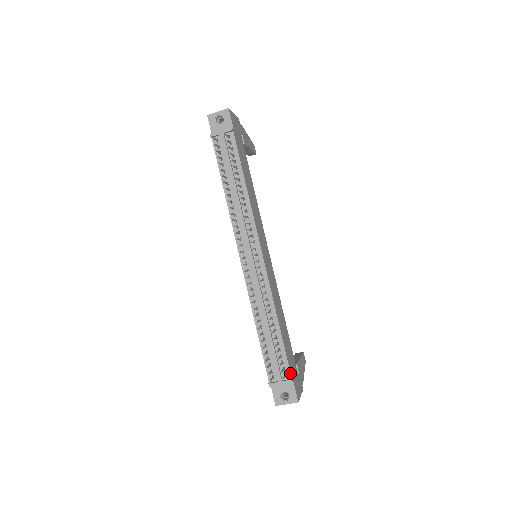
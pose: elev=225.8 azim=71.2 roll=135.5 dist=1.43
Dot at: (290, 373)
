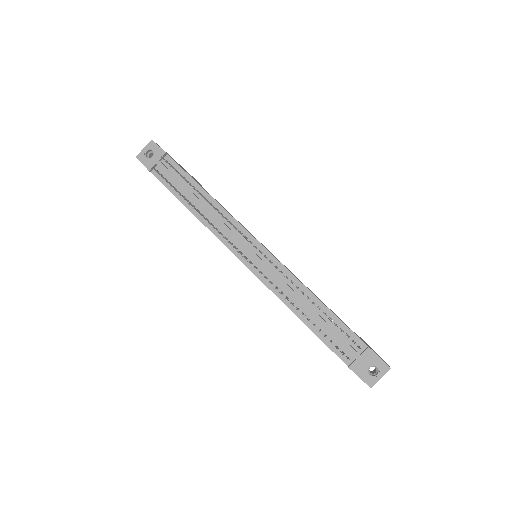
Dot at: (362, 342)
